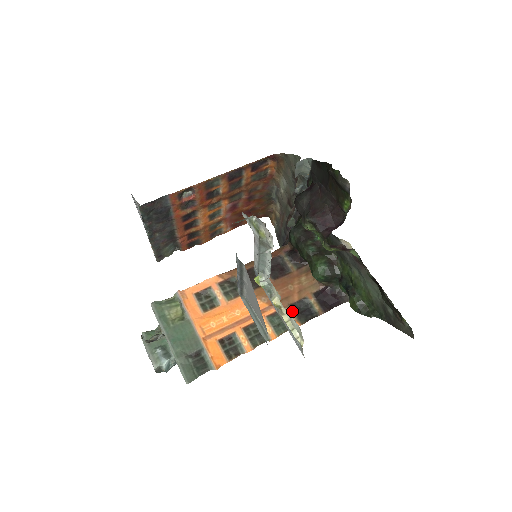
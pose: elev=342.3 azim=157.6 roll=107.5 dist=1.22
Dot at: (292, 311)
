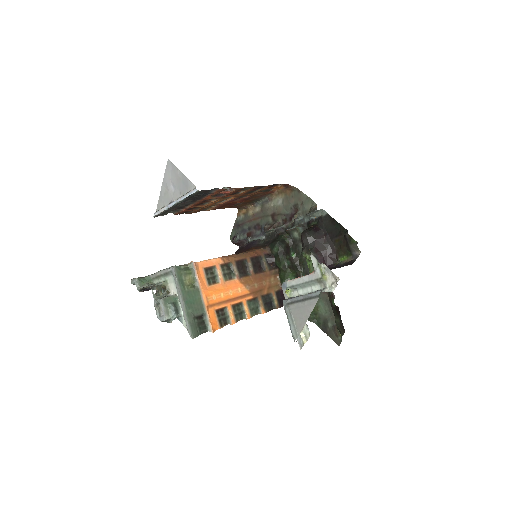
Dot at: (262, 301)
